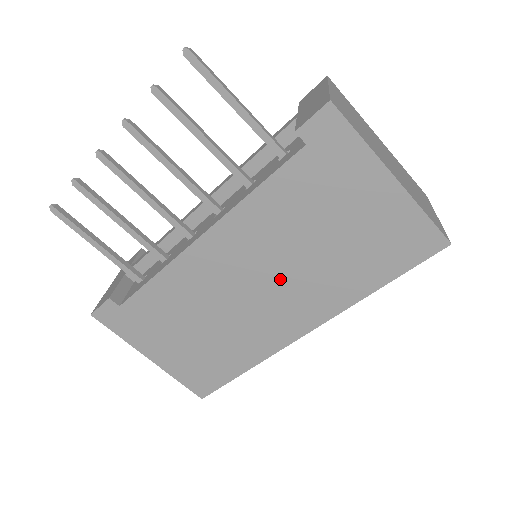
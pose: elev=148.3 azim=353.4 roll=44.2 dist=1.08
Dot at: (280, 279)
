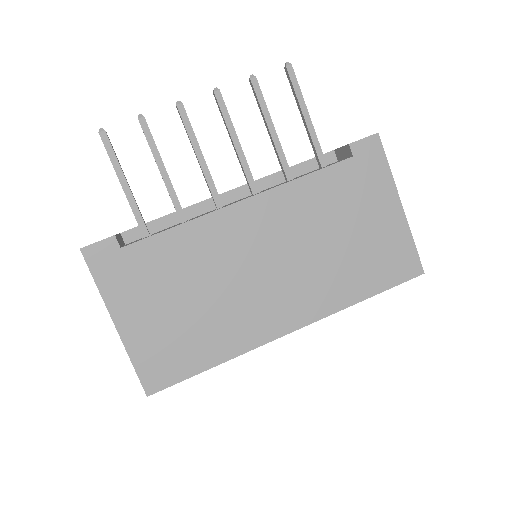
Dot at: (291, 265)
